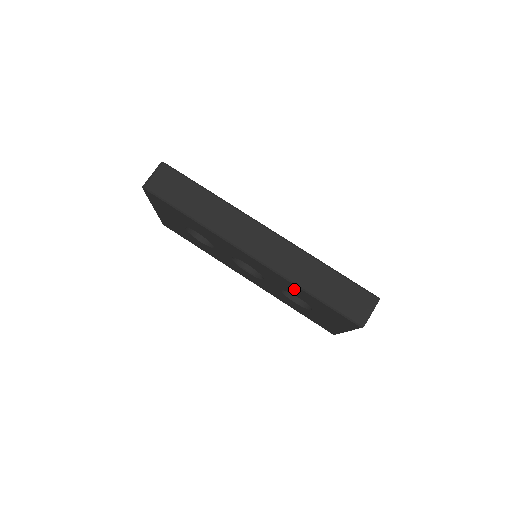
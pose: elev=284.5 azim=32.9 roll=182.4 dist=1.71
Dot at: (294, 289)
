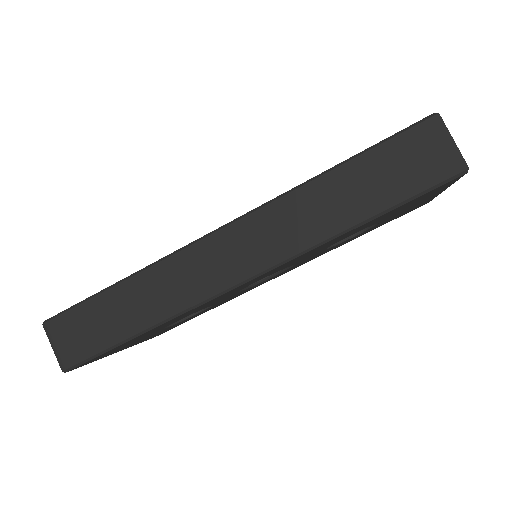
Dot at: (335, 240)
